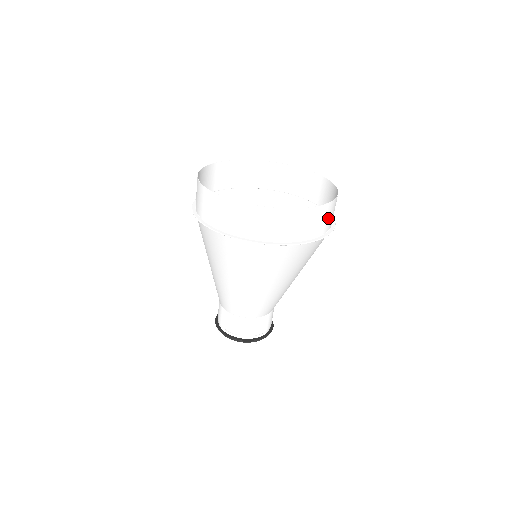
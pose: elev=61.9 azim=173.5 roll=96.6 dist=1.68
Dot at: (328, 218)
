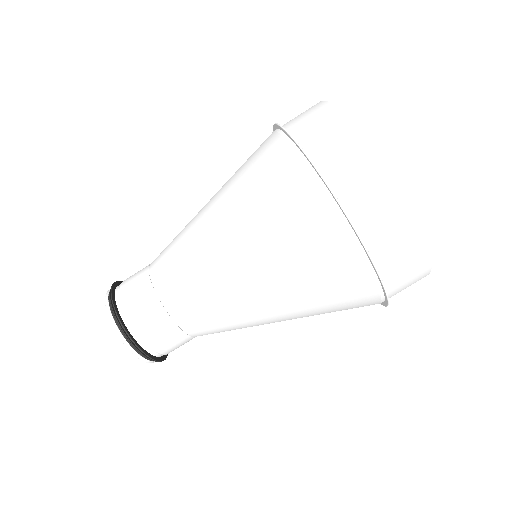
Dot at: (407, 283)
